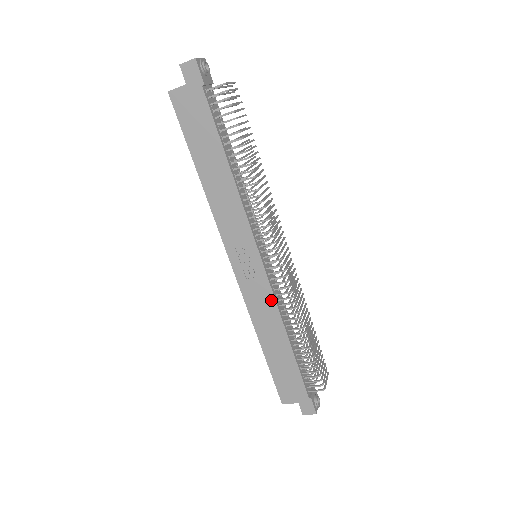
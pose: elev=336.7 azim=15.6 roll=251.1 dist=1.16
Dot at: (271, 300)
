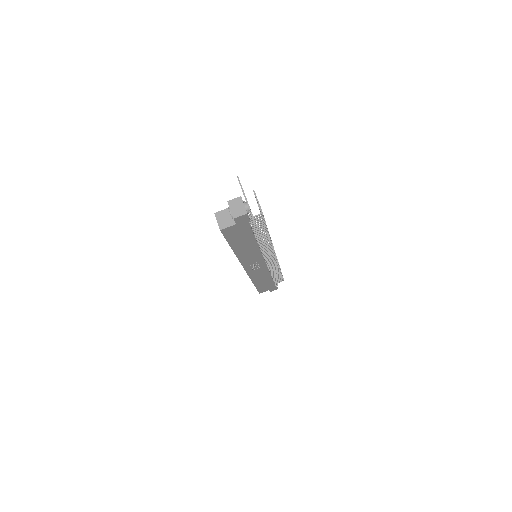
Dot at: (266, 271)
